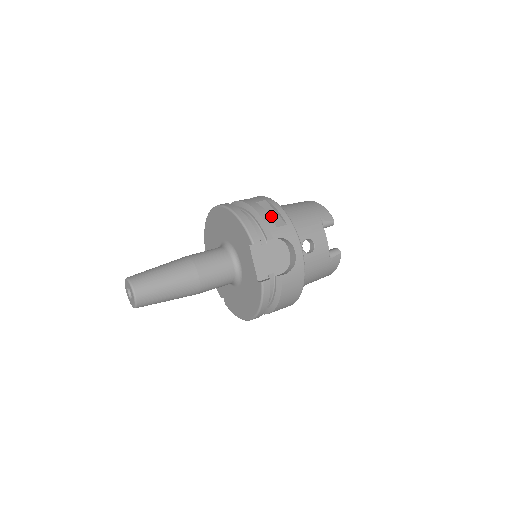
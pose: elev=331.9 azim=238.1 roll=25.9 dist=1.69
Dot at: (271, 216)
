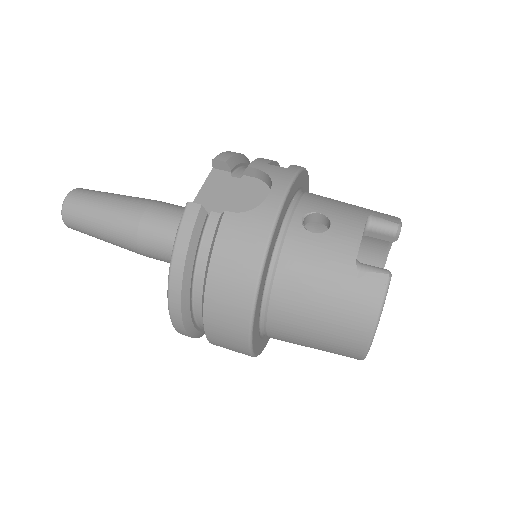
Dot at: occluded
